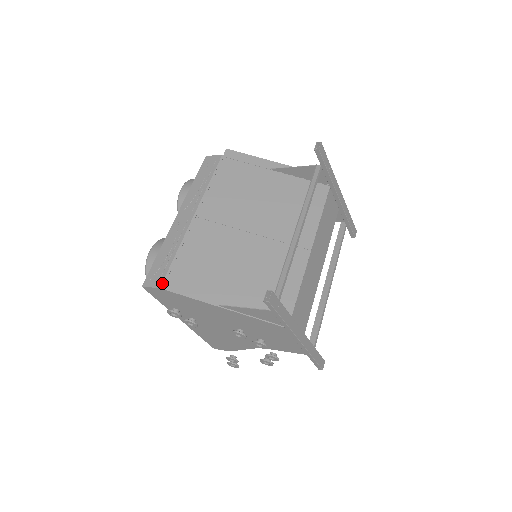
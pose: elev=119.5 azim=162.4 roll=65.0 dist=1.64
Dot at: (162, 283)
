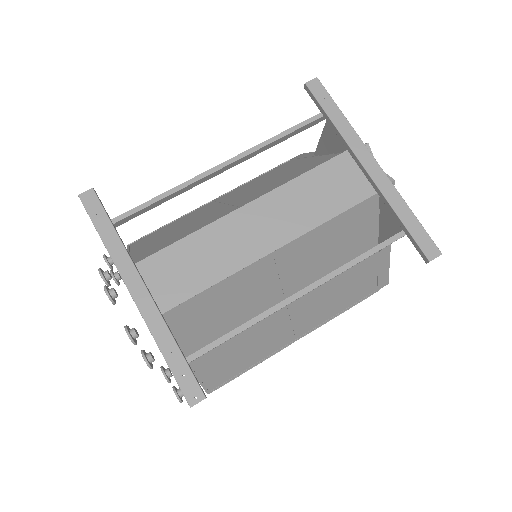
Dot at: (132, 242)
